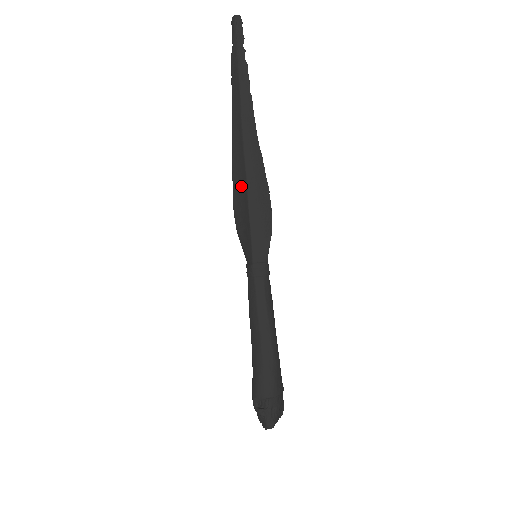
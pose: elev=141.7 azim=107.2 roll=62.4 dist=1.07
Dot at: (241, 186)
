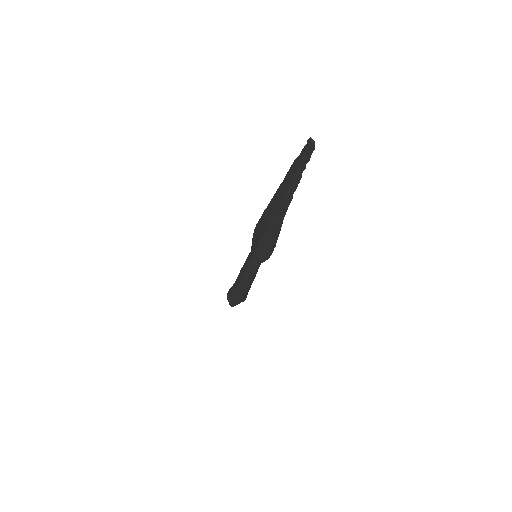
Dot at: (263, 226)
